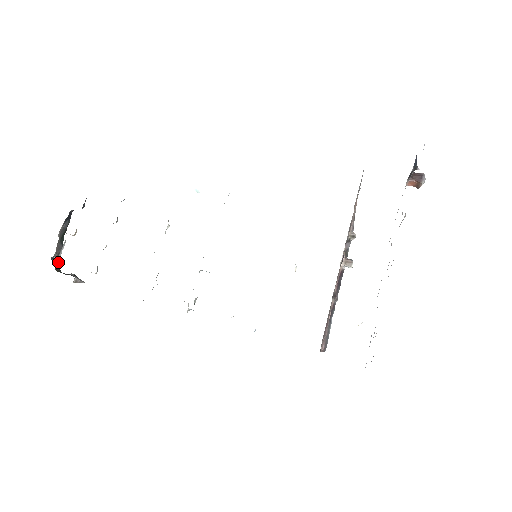
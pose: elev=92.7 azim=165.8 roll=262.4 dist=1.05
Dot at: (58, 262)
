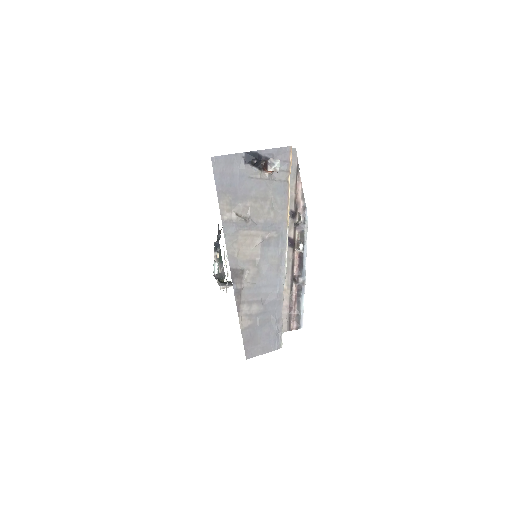
Dot at: (224, 275)
